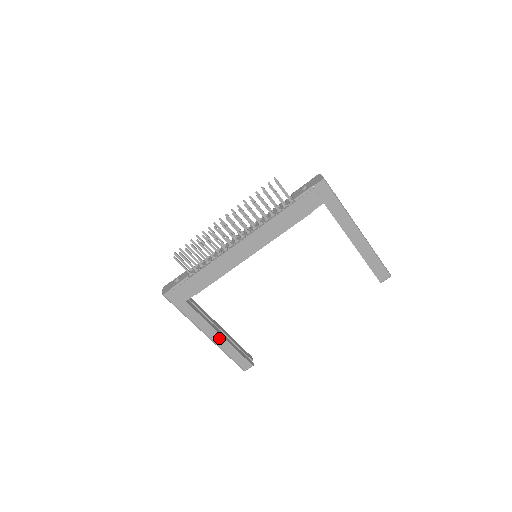
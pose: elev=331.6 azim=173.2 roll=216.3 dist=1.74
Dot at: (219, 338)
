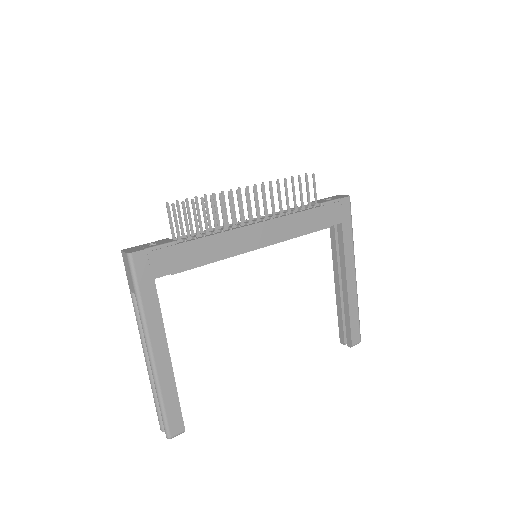
Dot at: (165, 363)
